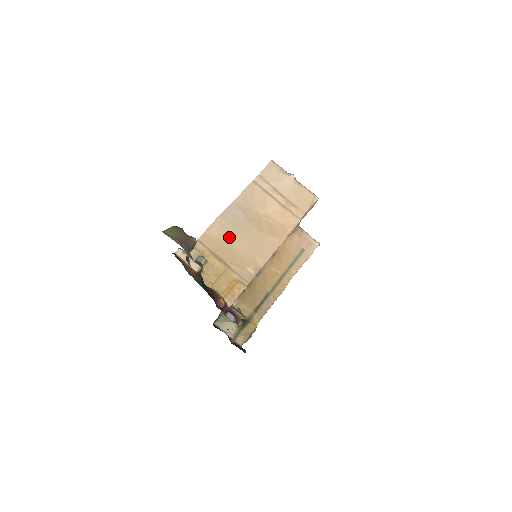
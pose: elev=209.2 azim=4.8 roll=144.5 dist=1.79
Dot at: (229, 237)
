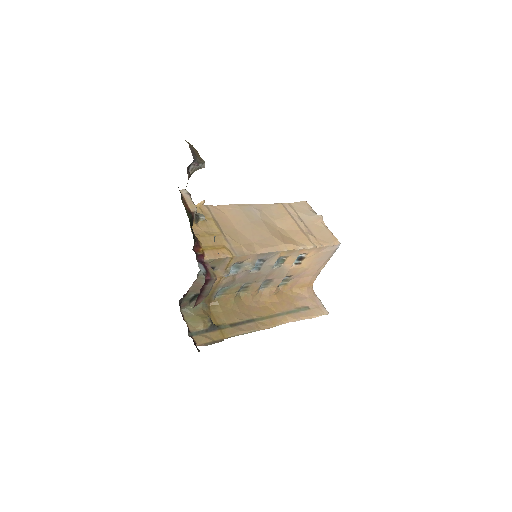
Dot at: (237, 220)
